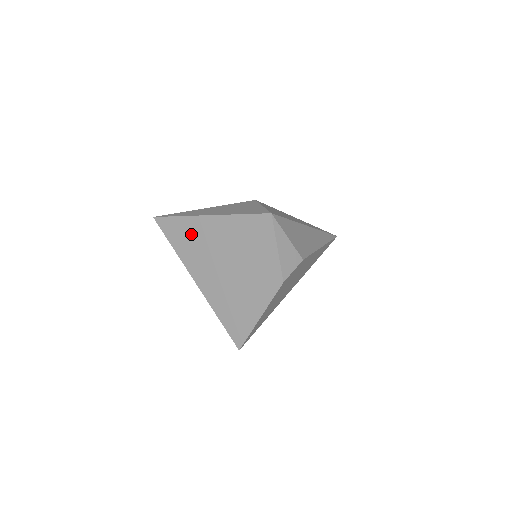
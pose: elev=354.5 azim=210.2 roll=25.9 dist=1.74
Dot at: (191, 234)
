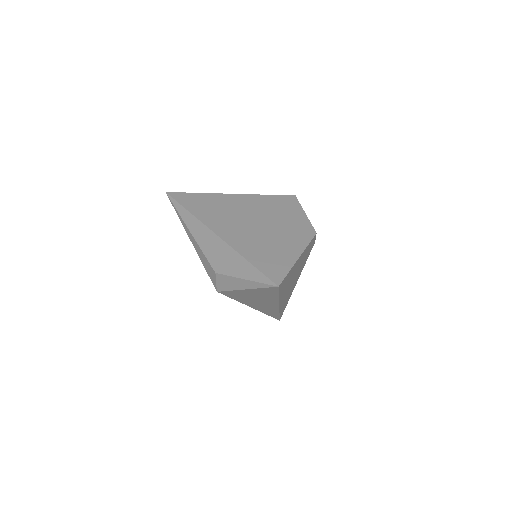
Dot at: (213, 204)
